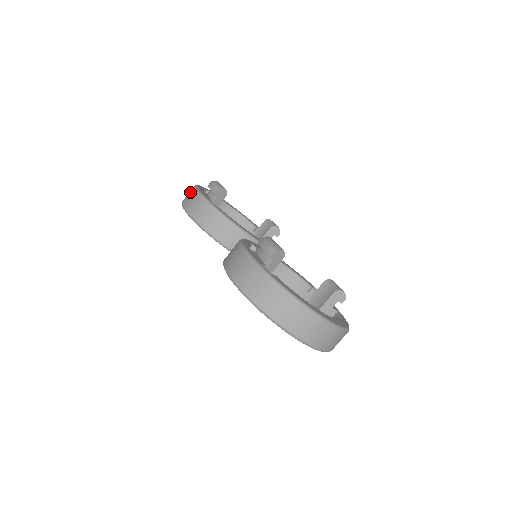
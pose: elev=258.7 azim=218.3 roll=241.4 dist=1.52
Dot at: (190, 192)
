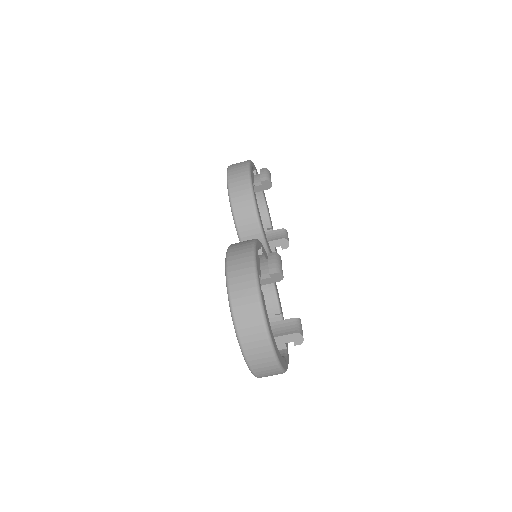
Dot at: (242, 163)
